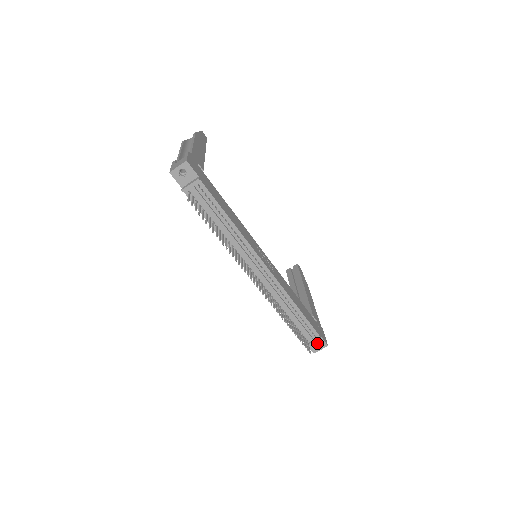
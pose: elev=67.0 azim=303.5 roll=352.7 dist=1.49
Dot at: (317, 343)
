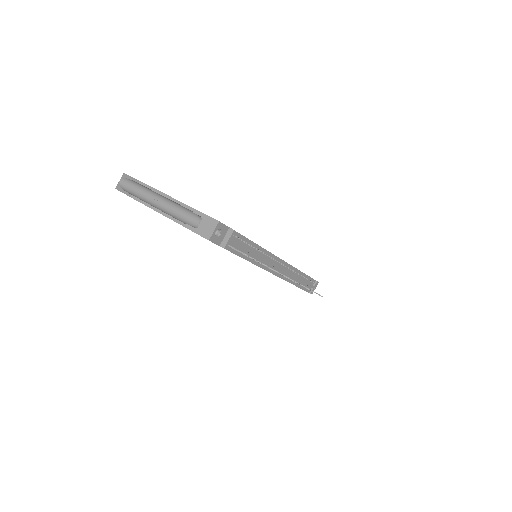
Dot at: occluded
